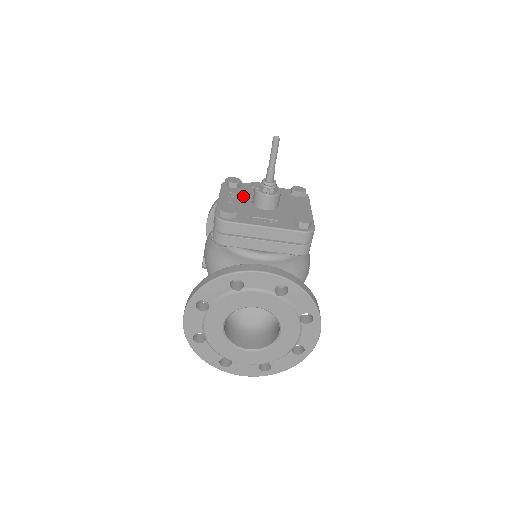
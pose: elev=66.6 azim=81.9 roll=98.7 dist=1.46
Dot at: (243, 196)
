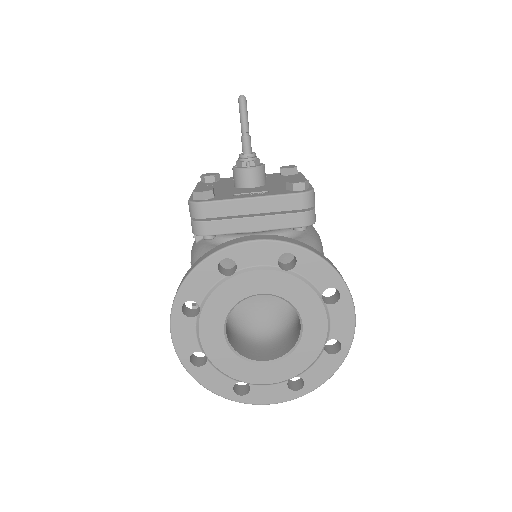
Dot at: (223, 185)
